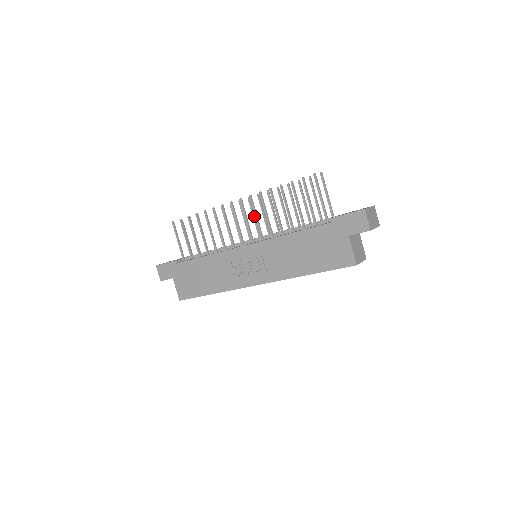
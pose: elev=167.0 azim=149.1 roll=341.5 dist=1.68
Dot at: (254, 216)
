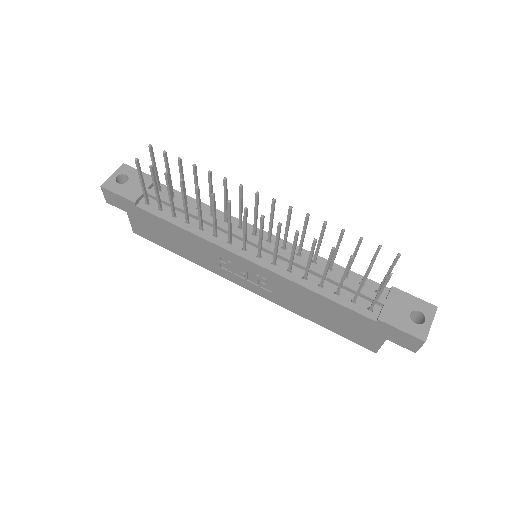
Dot at: (272, 220)
